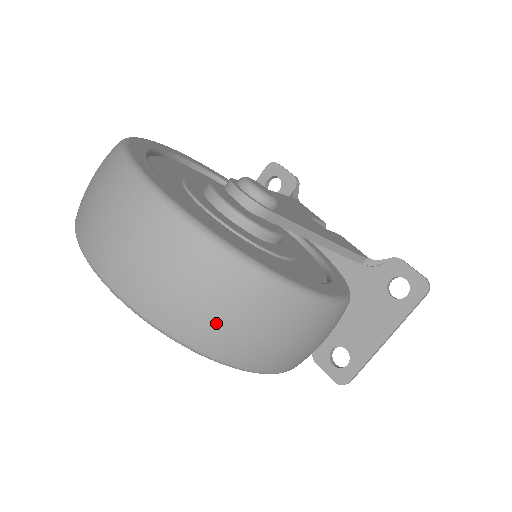
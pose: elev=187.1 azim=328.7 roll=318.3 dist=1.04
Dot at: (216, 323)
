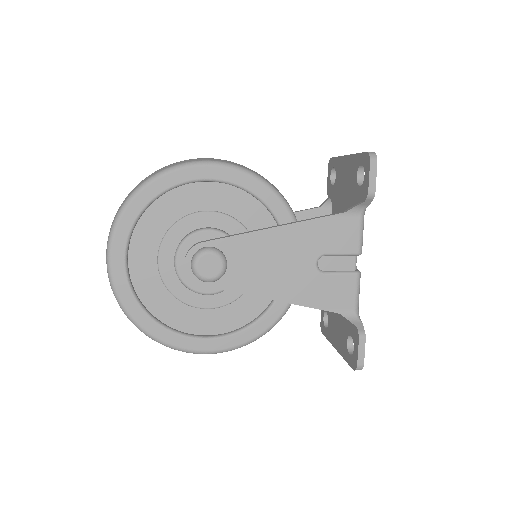
Dot at: occluded
